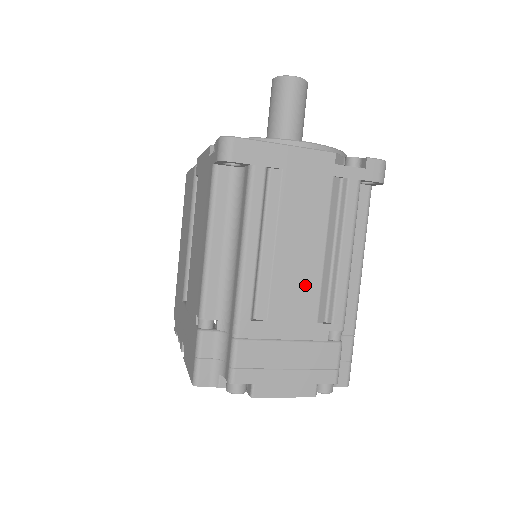
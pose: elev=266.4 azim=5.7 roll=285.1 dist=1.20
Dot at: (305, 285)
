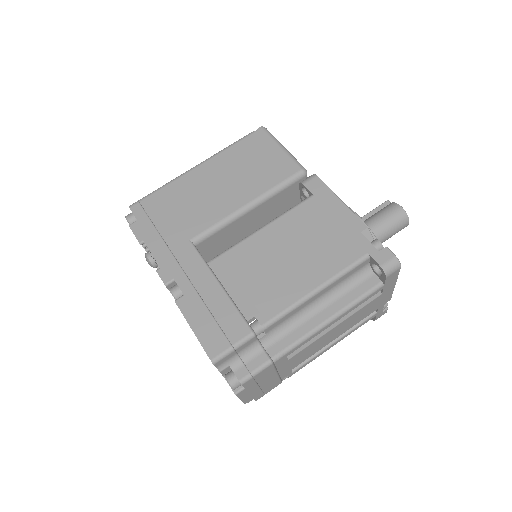
Dot at: (314, 350)
